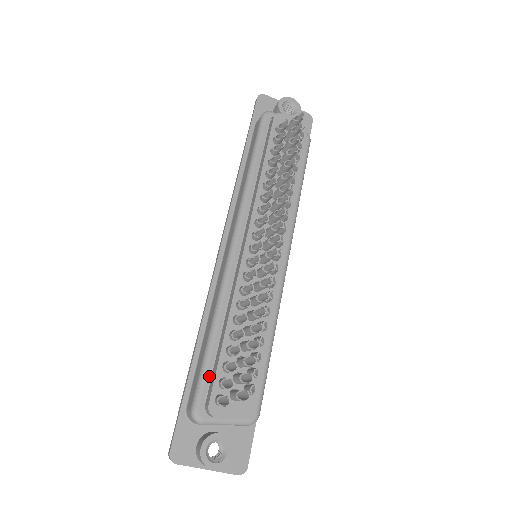
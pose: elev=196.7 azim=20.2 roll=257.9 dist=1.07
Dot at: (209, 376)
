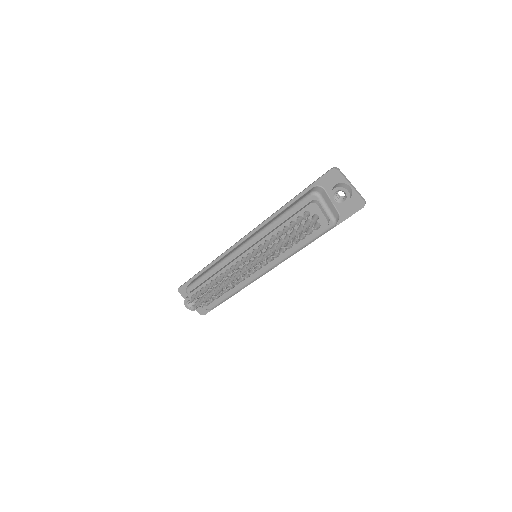
Dot at: (198, 284)
